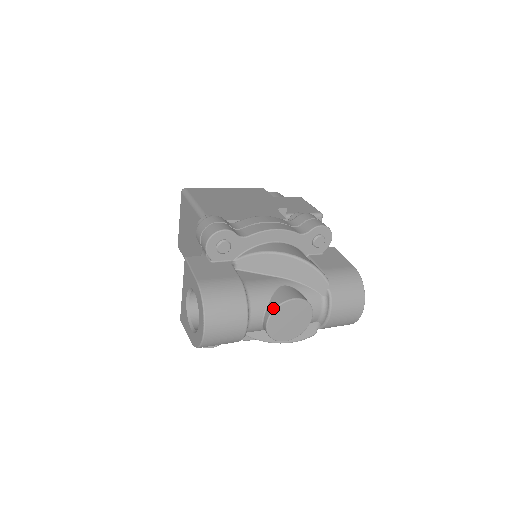
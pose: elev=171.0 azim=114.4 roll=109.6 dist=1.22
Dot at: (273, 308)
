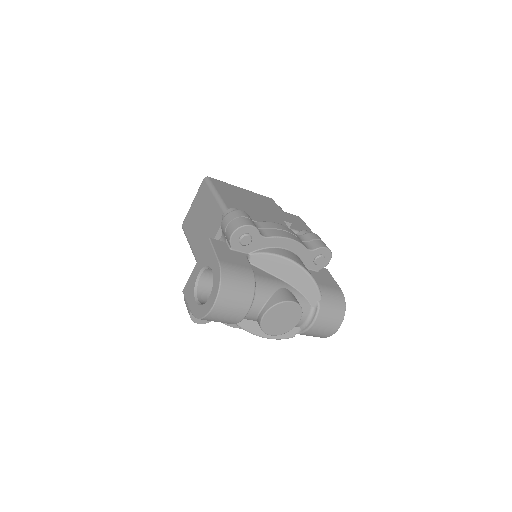
Dot at: (273, 304)
